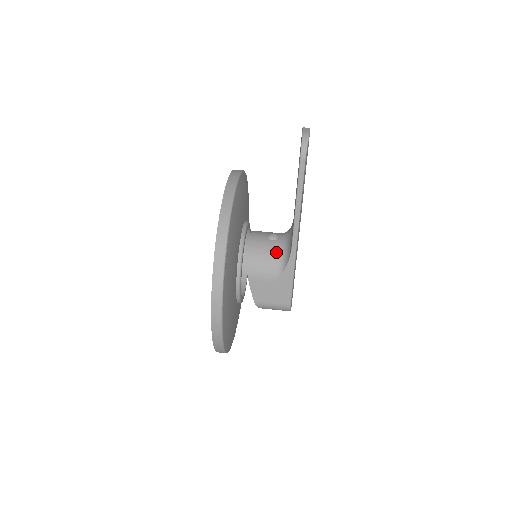
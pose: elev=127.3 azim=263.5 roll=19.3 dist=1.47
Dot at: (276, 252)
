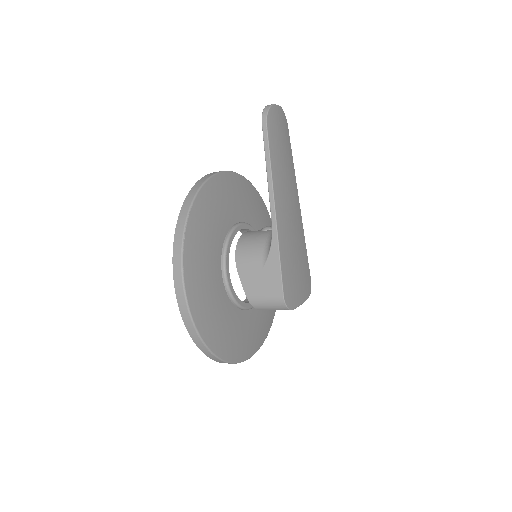
Dot at: (264, 238)
